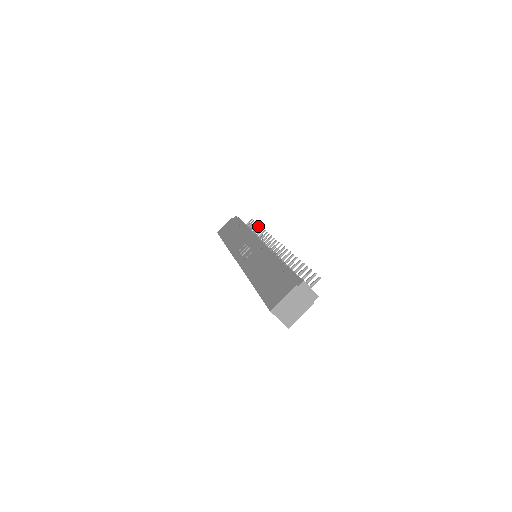
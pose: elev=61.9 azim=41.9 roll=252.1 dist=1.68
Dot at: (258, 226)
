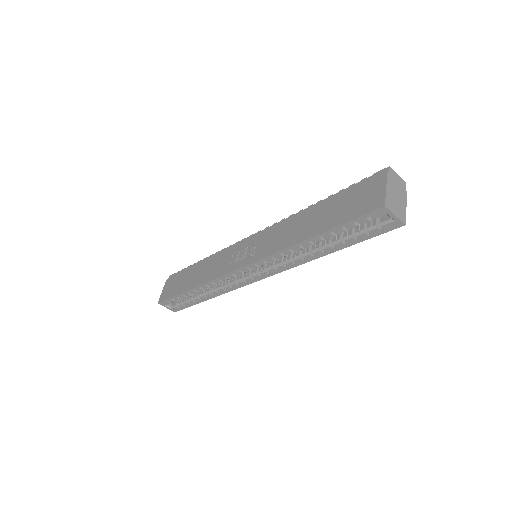
Dot at: occluded
